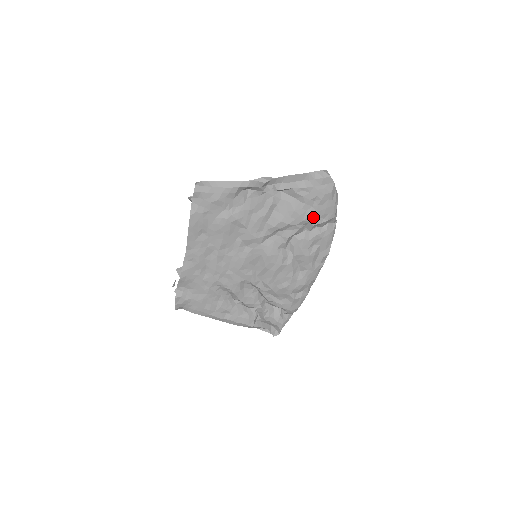
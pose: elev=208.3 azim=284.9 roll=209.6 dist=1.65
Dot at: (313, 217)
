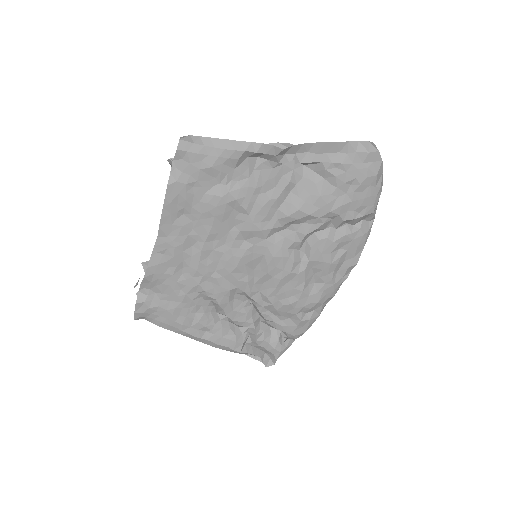
Dot at: (345, 208)
